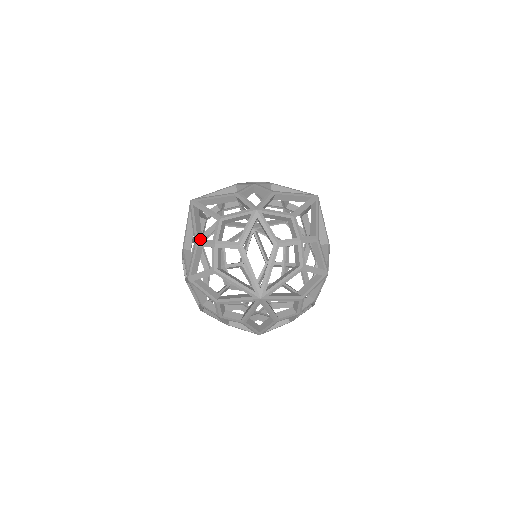
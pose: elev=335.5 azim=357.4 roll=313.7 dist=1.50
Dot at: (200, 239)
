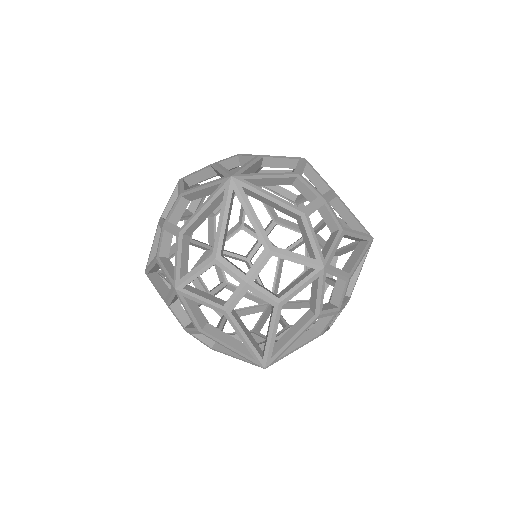
Dot at: occluded
